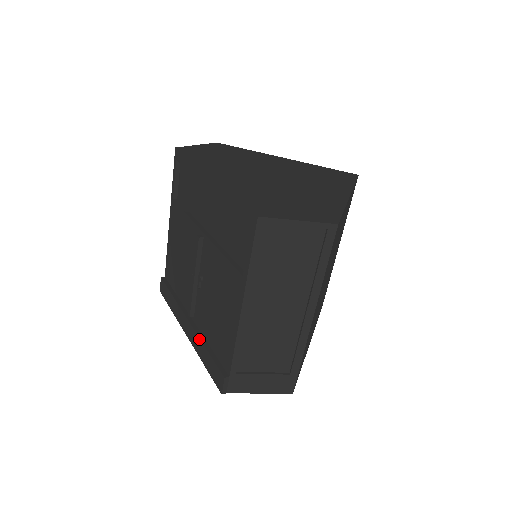
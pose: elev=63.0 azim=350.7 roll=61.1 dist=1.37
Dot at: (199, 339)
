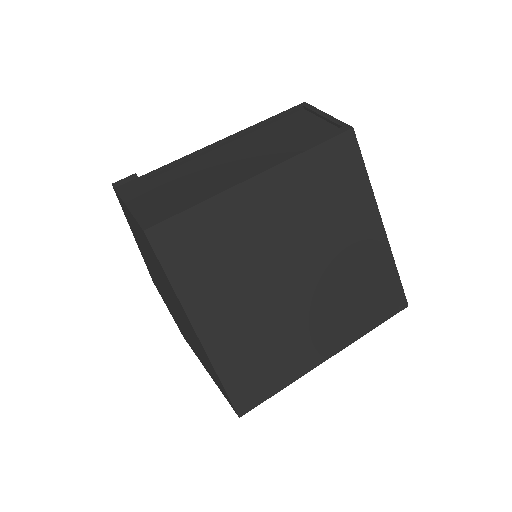
Dot at: occluded
